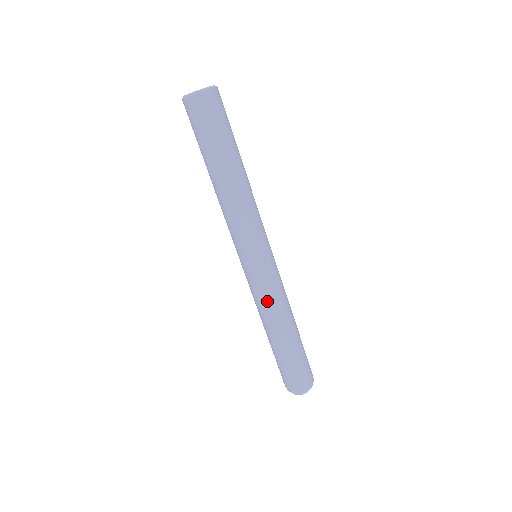
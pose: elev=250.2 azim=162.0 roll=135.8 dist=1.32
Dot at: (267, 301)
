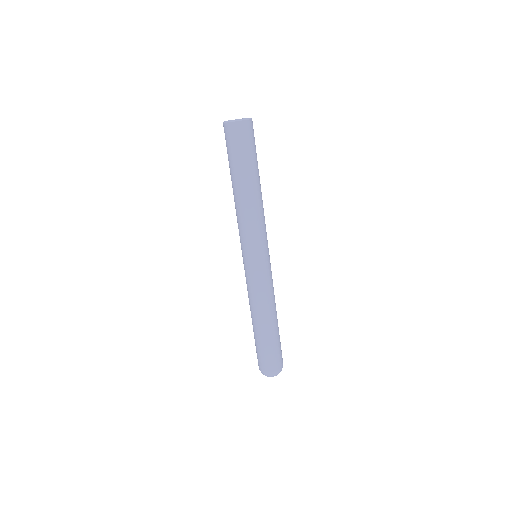
Dot at: (251, 293)
